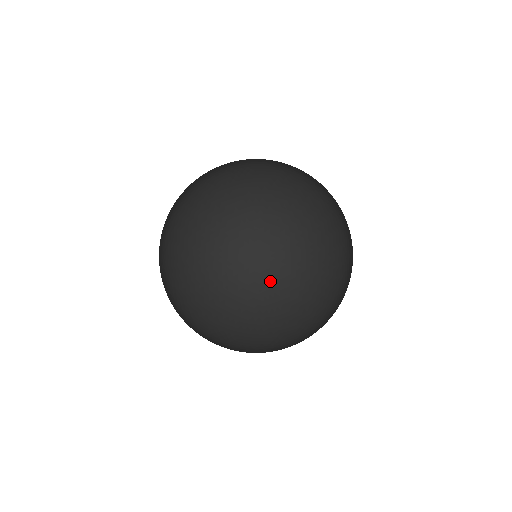
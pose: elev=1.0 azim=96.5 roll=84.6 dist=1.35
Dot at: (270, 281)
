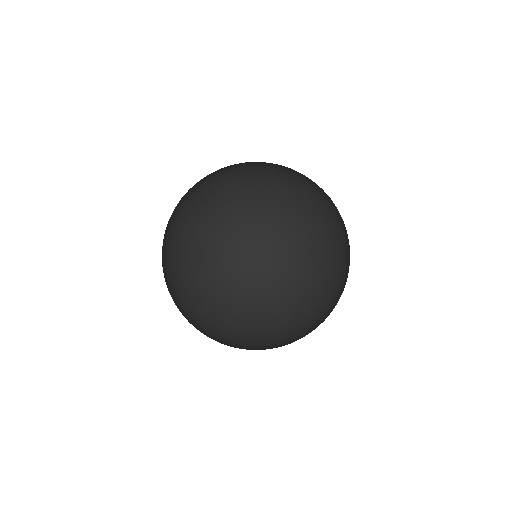
Dot at: (235, 267)
